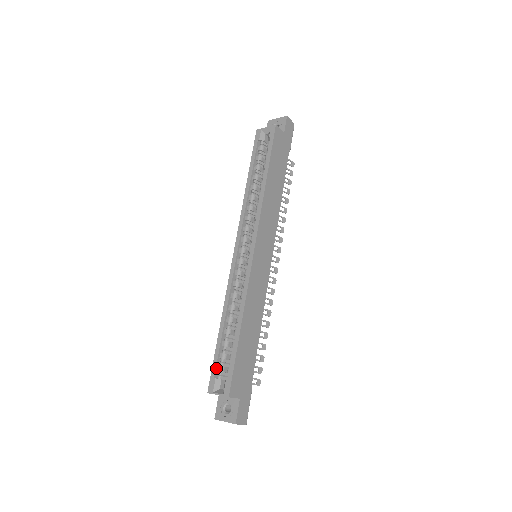
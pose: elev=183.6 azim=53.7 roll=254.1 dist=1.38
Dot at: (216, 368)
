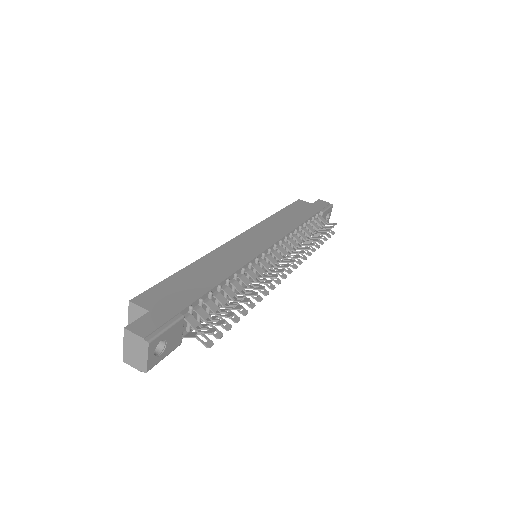
Dot at: occluded
